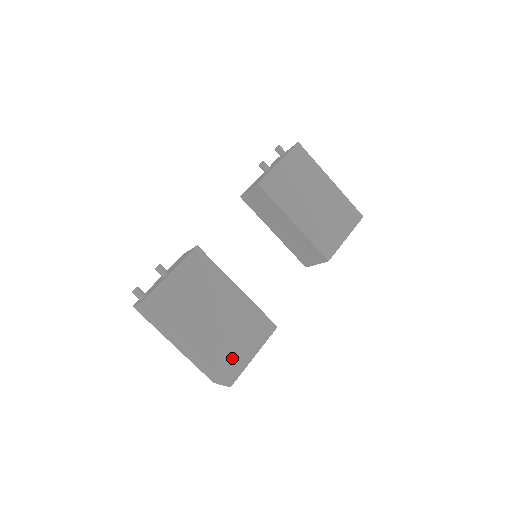
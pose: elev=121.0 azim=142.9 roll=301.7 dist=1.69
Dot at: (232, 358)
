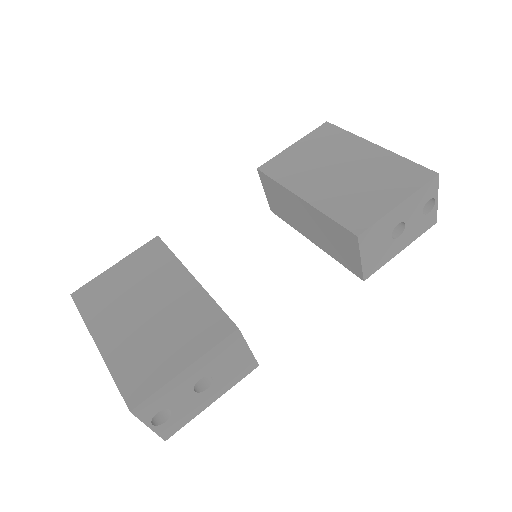
Dot at: (149, 367)
